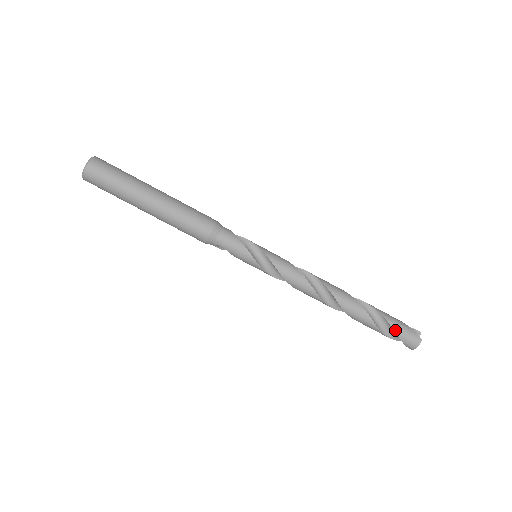
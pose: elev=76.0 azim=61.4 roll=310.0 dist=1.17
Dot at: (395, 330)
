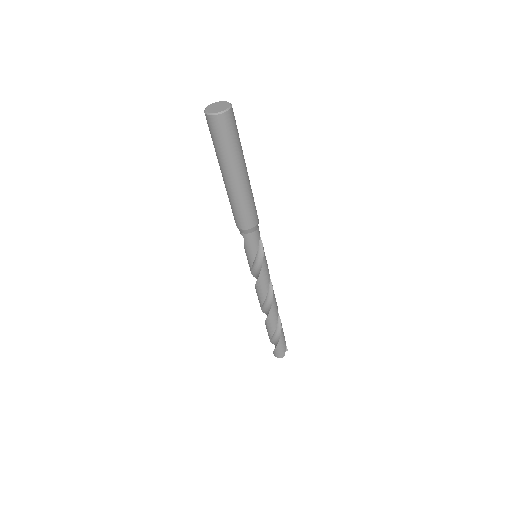
Dot at: (278, 345)
